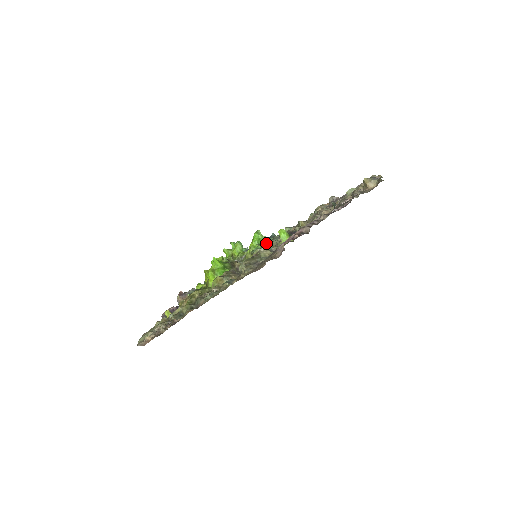
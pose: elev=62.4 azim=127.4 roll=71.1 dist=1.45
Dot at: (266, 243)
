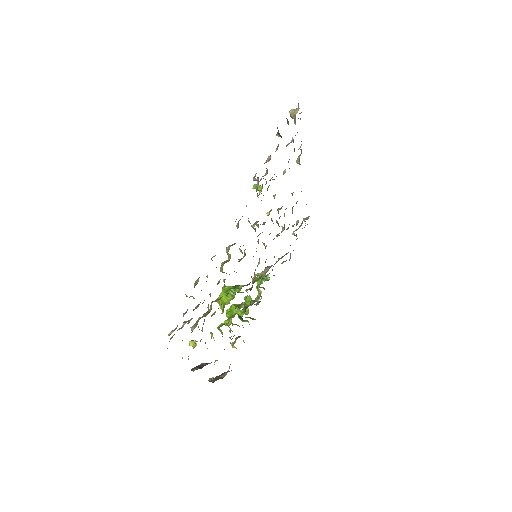
Dot at: occluded
